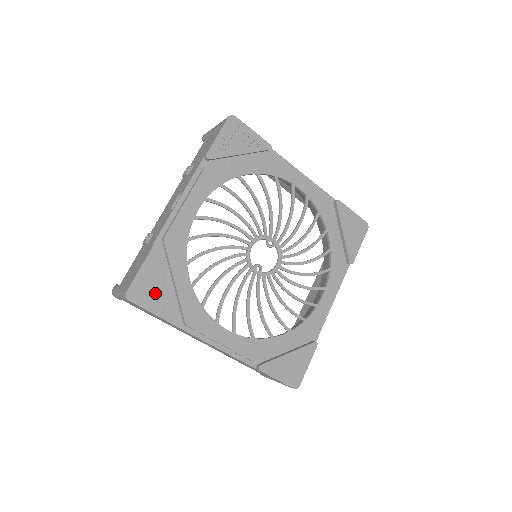
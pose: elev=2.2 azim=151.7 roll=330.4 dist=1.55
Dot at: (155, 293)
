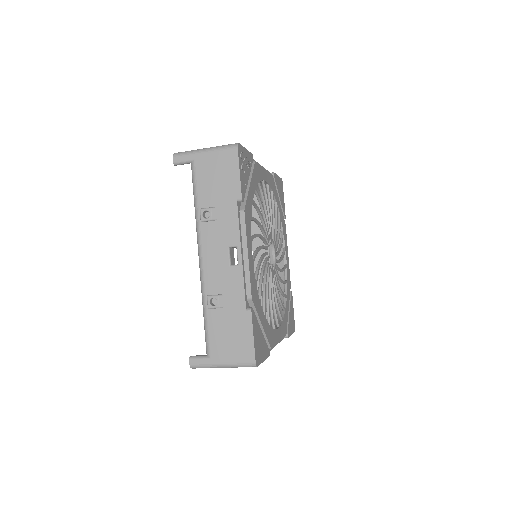
Dot at: (261, 345)
